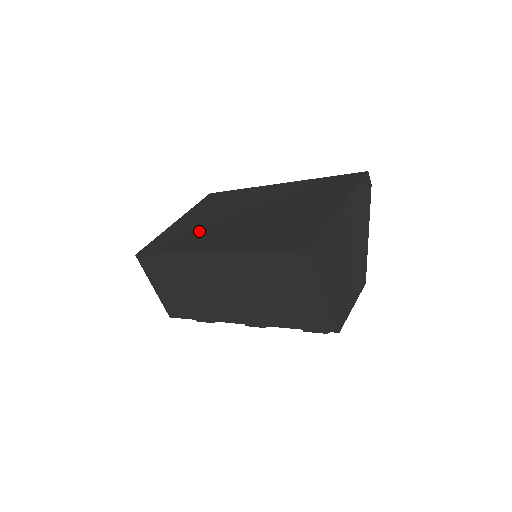
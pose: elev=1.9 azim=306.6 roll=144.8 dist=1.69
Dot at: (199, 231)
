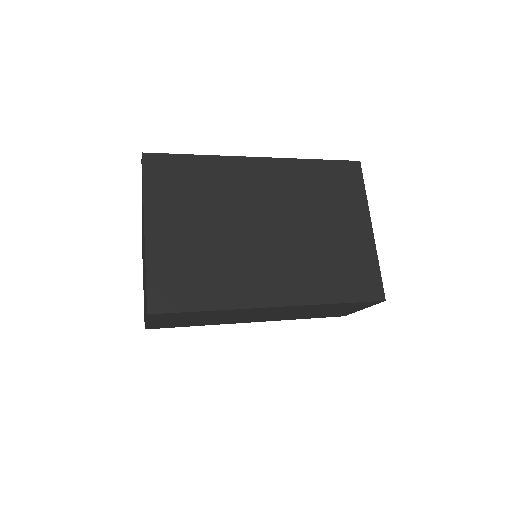
Dot at: (219, 261)
